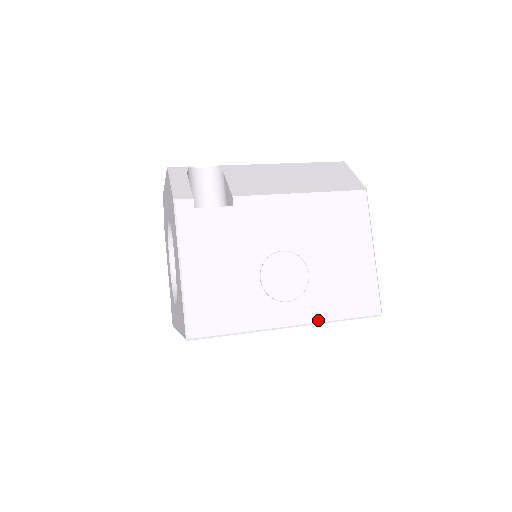
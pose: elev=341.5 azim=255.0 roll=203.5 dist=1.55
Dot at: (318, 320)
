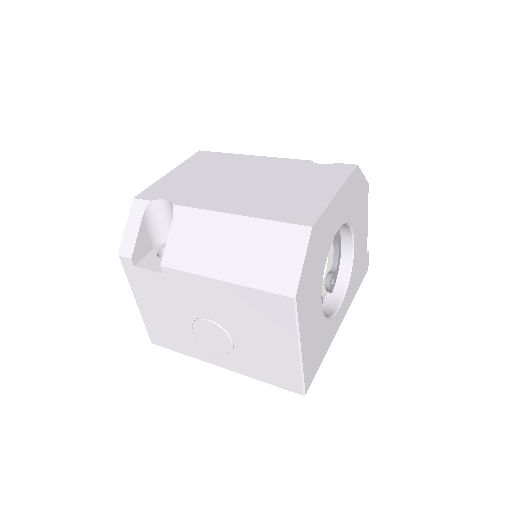
Dot at: (243, 374)
